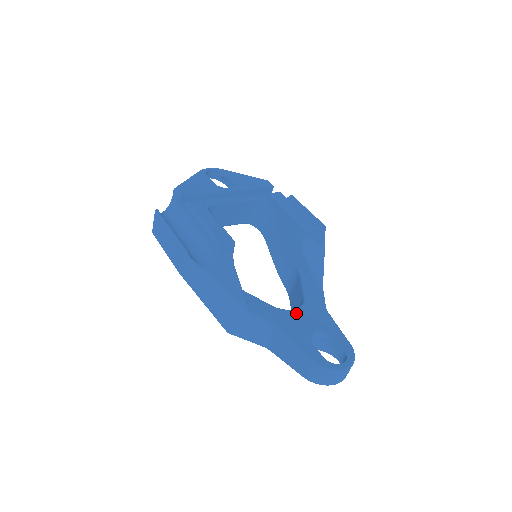
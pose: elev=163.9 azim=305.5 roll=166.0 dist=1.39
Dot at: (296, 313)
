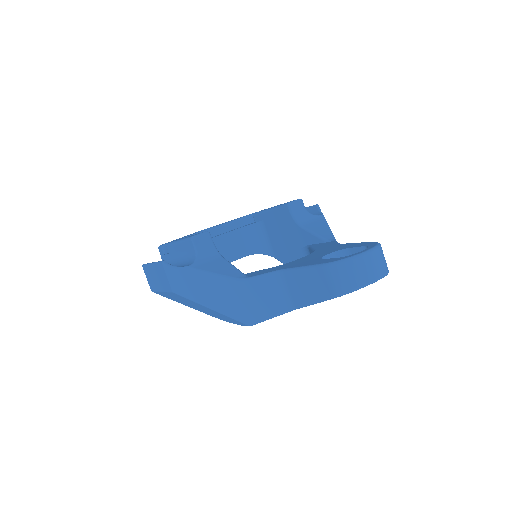
Dot at: (303, 258)
